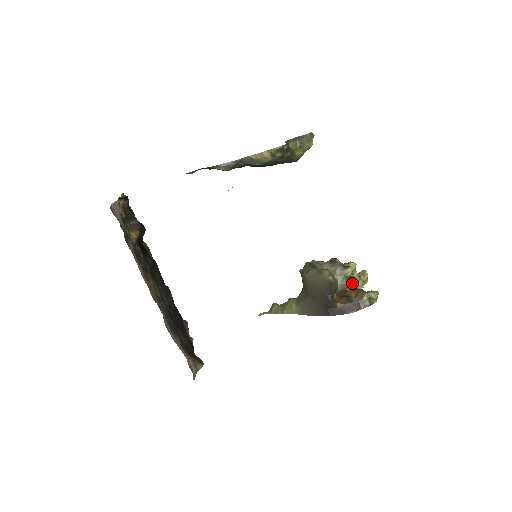
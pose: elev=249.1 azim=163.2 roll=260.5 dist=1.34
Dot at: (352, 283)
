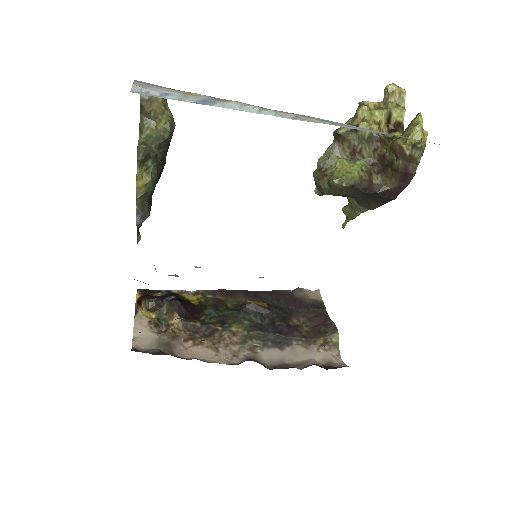
Dot at: (386, 124)
